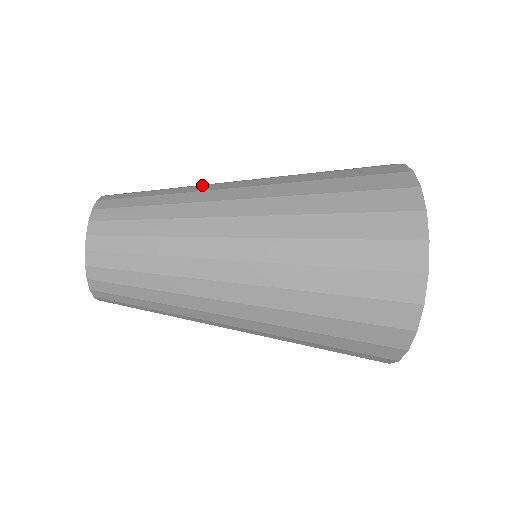
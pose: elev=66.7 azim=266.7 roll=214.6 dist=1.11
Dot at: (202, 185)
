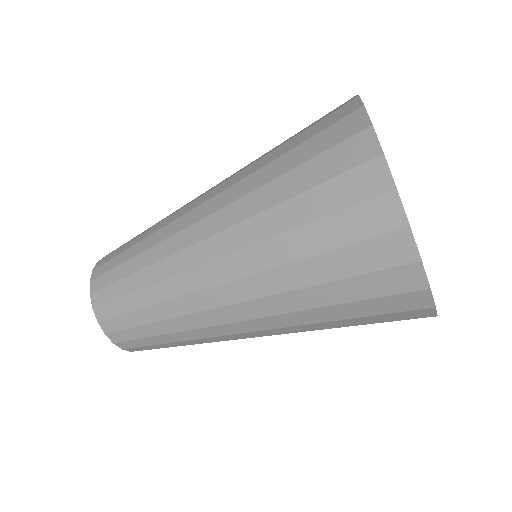
Dot at: occluded
